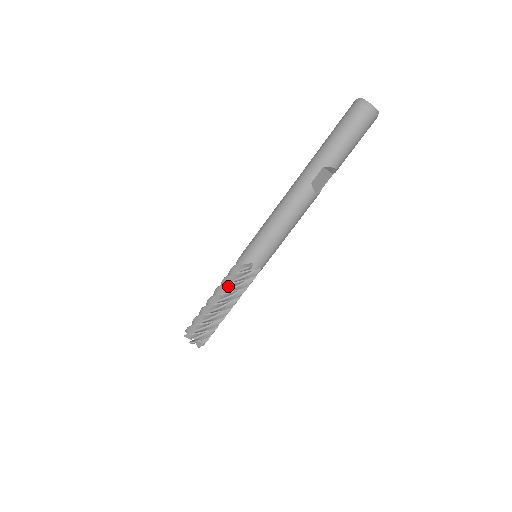
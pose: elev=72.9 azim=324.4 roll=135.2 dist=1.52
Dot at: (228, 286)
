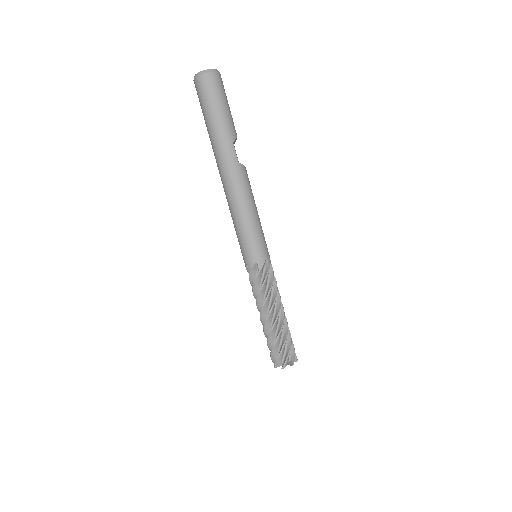
Dot at: (269, 296)
